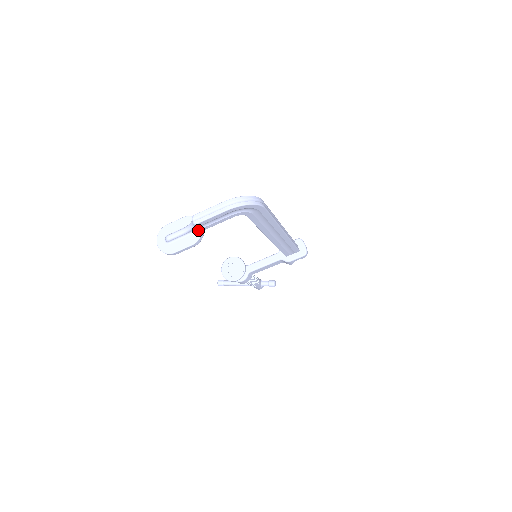
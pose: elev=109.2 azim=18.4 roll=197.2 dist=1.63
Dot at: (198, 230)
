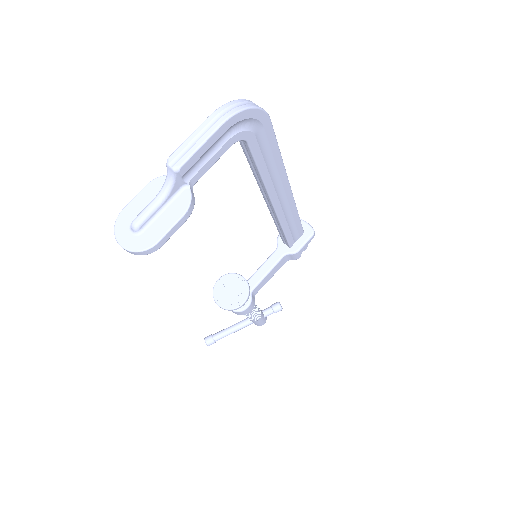
Dot at: (182, 189)
